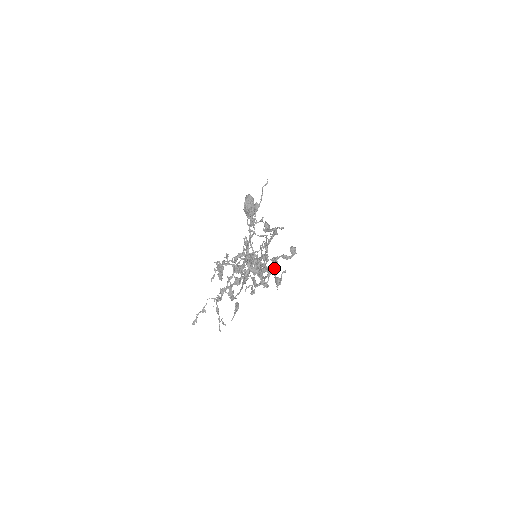
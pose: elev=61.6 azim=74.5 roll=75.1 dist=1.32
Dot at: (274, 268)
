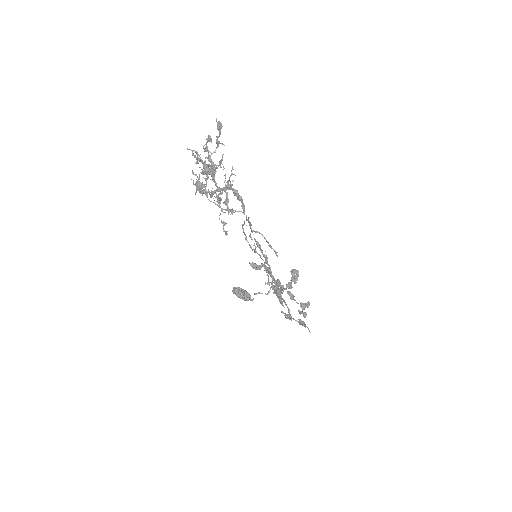
Dot at: (216, 136)
